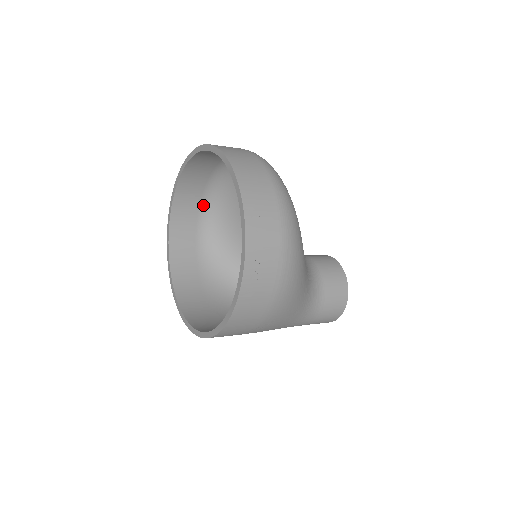
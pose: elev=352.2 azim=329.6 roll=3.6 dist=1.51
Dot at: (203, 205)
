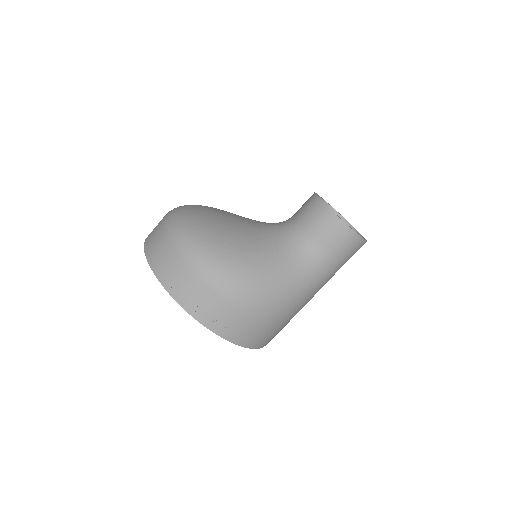
Dot at: occluded
